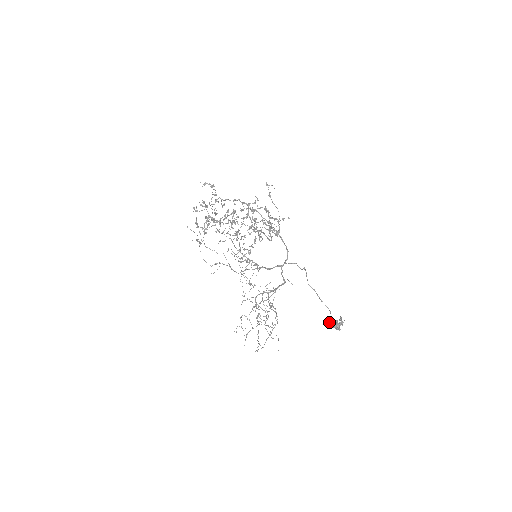
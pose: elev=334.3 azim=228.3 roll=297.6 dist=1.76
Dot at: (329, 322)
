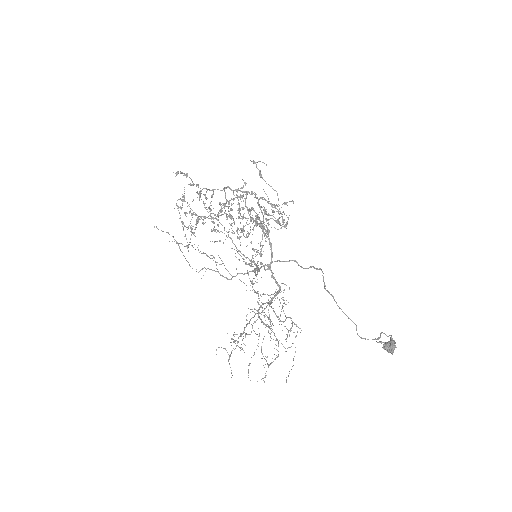
Dot at: (380, 342)
